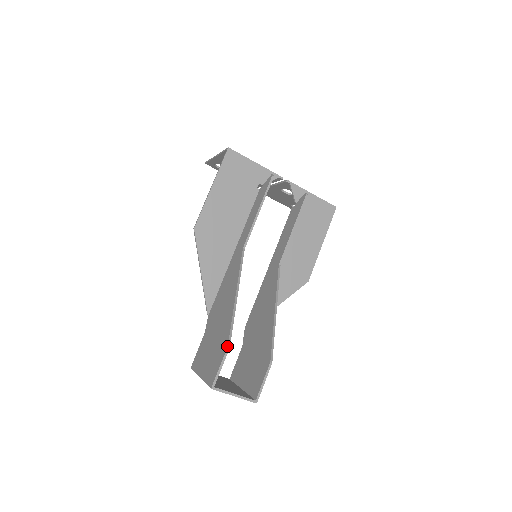
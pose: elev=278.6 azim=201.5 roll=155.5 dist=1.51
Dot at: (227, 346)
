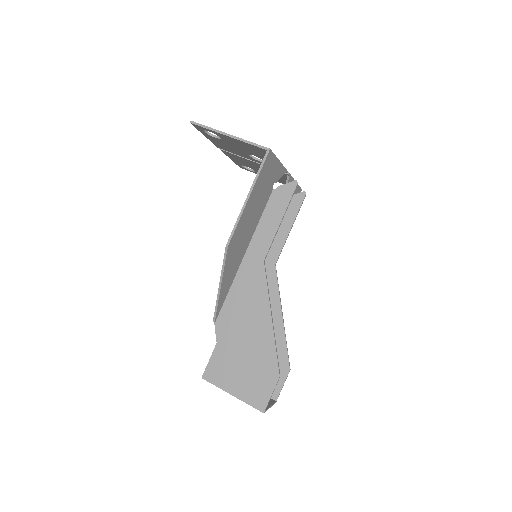
Dot at: (279, 376)
